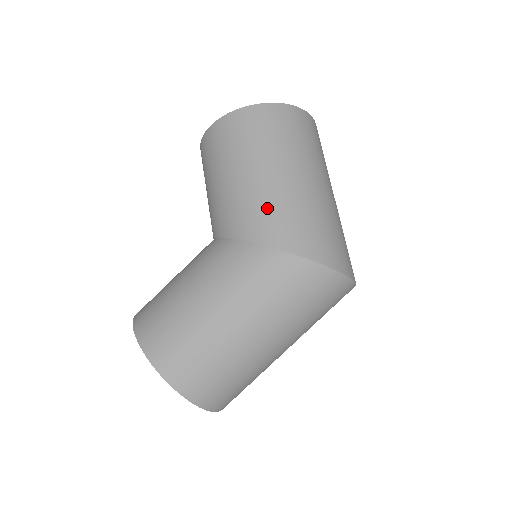
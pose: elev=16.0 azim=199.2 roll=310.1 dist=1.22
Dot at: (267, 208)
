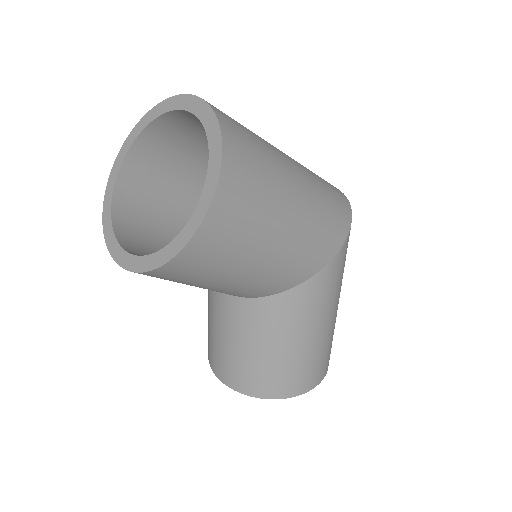
Dot at: (314, 240)
